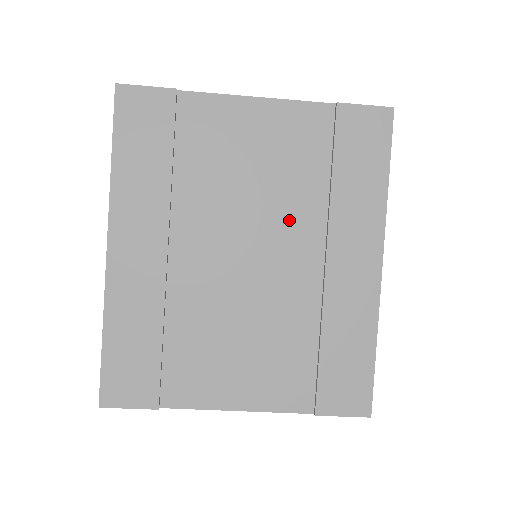
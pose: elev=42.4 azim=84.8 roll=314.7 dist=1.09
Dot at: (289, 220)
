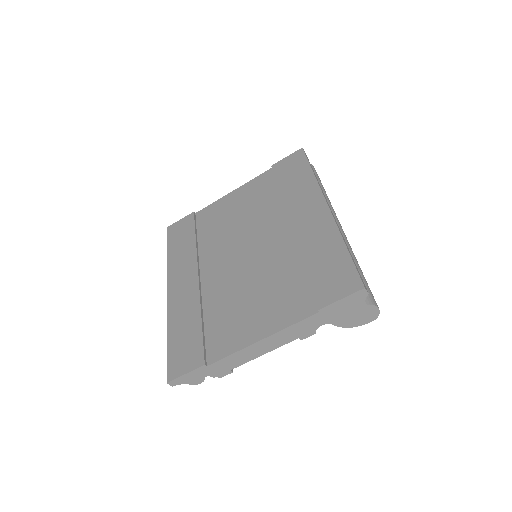
Dot at: (263, 223)
